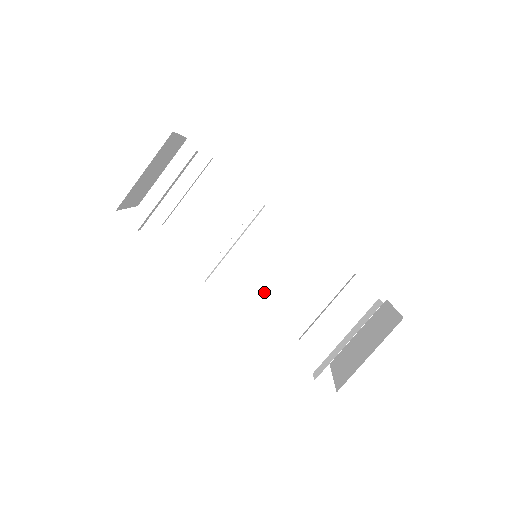
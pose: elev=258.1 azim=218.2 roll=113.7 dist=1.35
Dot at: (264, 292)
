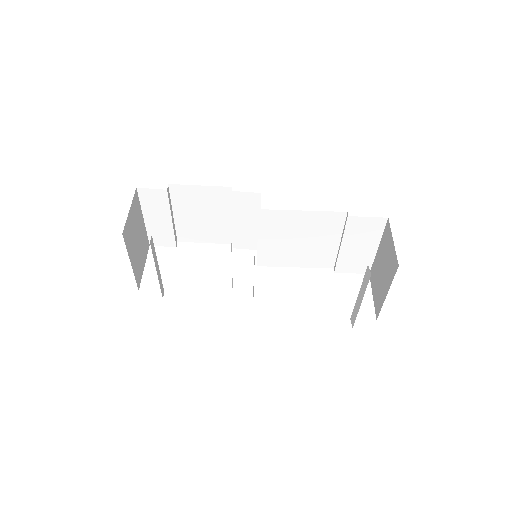
Dot at: (284, 258)
